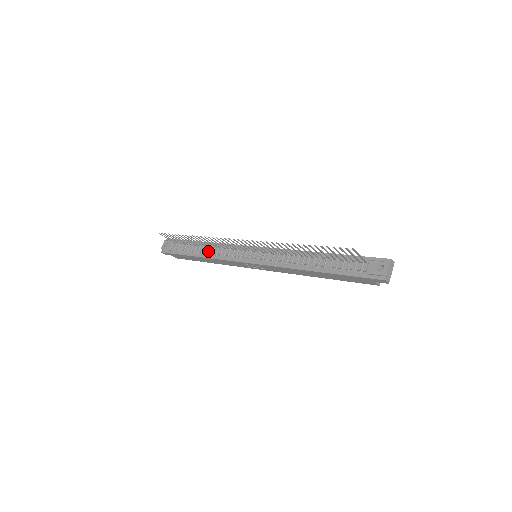
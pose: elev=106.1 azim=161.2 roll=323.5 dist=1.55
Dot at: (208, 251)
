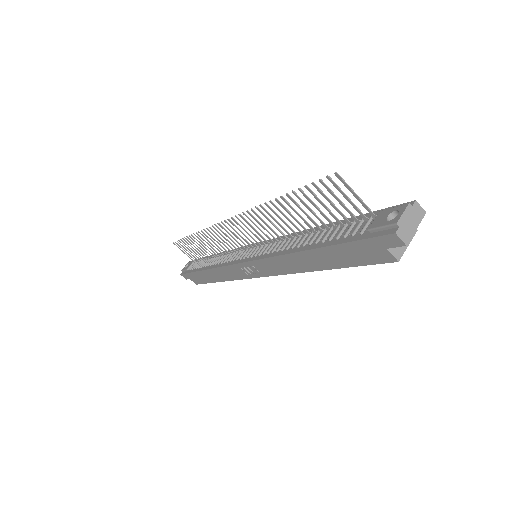
Dot at: (215, 261)
